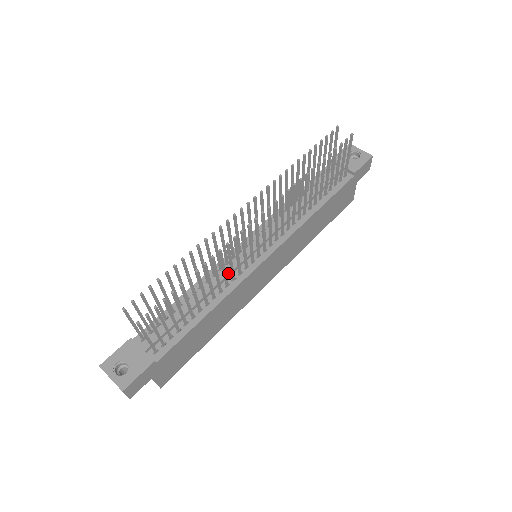
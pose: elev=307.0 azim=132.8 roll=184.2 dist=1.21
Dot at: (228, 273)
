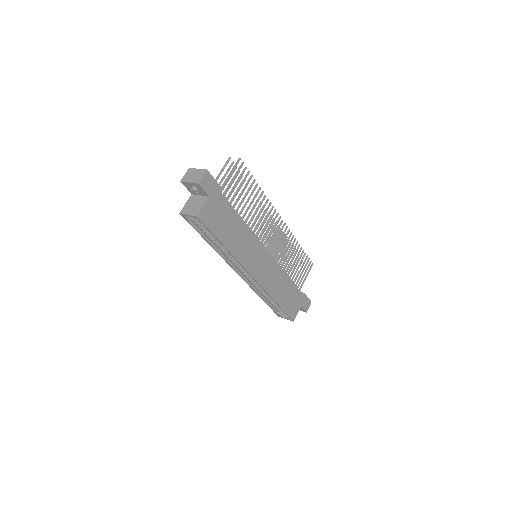
Dot at: occluded
